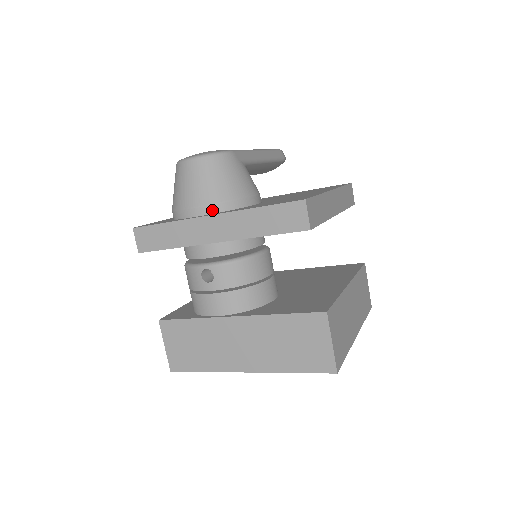
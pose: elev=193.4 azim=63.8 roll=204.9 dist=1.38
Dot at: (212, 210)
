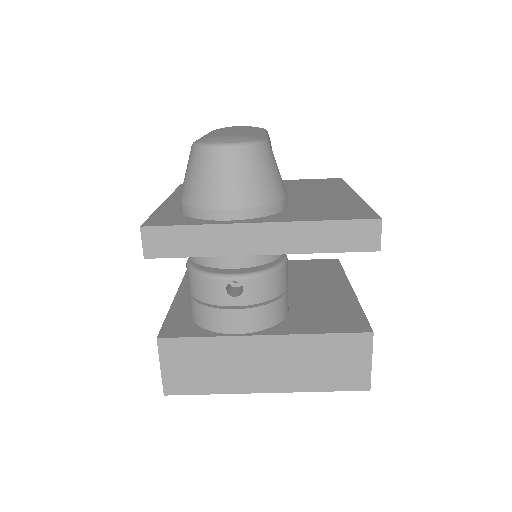
Dot at: (254, 214)
